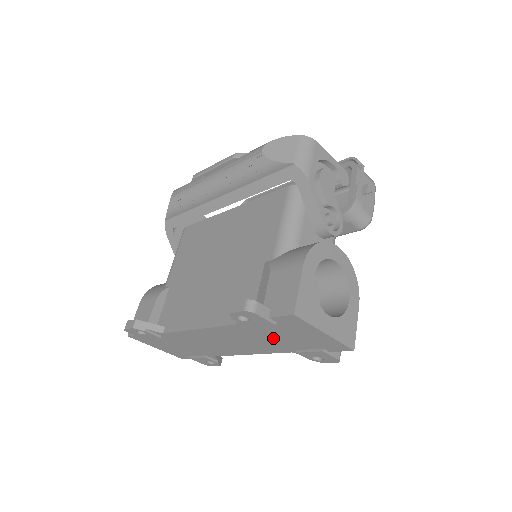
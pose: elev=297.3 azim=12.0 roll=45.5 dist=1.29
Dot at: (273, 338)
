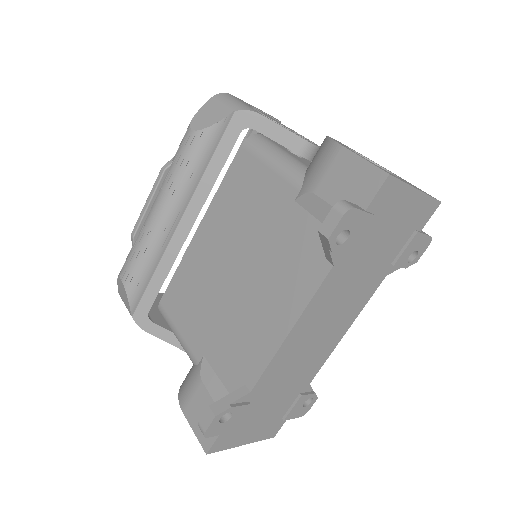
Dot at: (369, 261)
